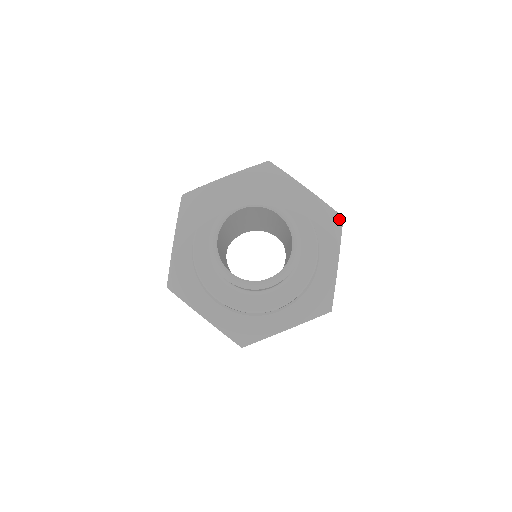
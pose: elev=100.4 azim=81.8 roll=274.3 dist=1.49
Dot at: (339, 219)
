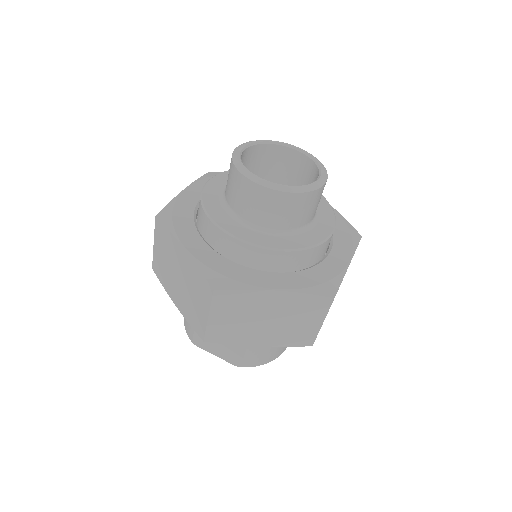
Dot at: (358, 235)
